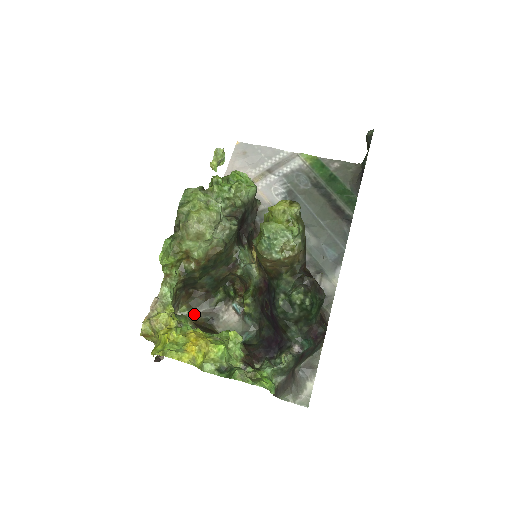
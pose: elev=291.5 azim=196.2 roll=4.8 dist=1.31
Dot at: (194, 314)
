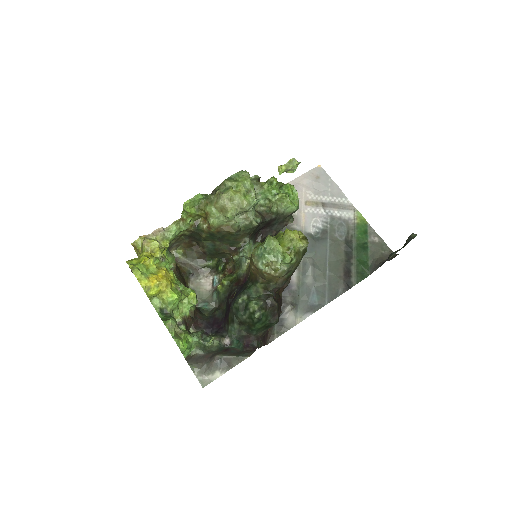
Dot at: (184, 261)
